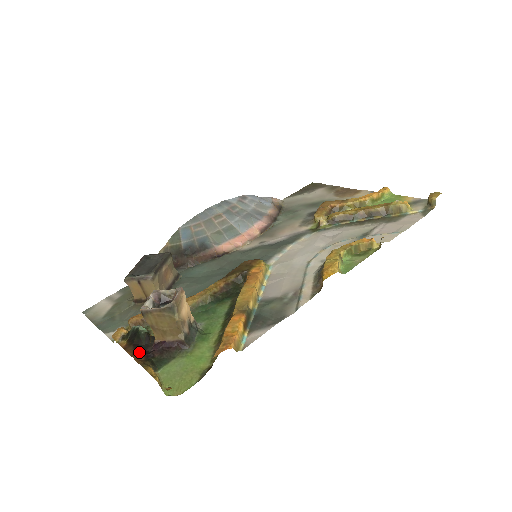
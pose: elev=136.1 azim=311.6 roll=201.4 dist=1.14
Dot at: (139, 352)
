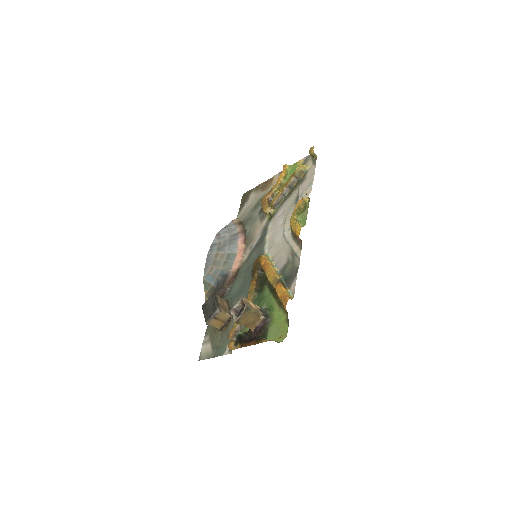
Dot at: (250, 341)
